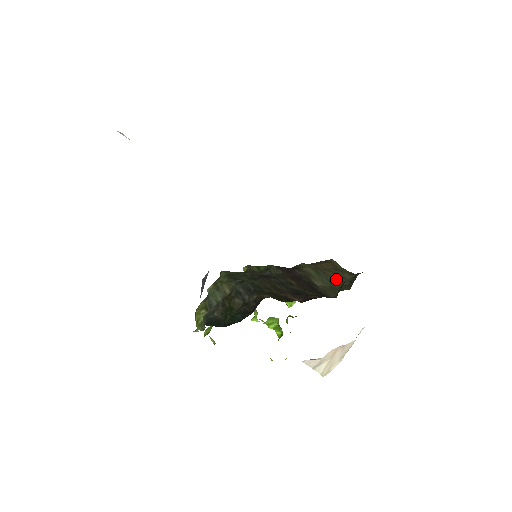
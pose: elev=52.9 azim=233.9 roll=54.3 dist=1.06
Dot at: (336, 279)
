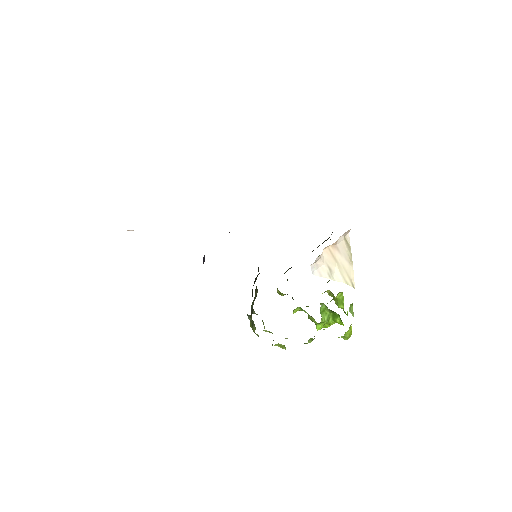
Dot at: (327, 239)
